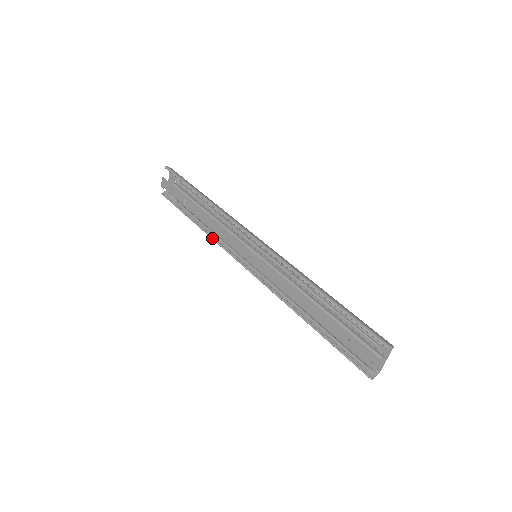
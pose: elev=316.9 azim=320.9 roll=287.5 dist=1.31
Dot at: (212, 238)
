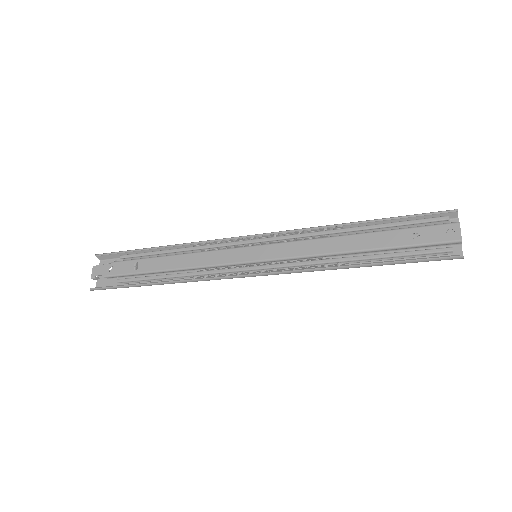
Dot at: (186, 279)
